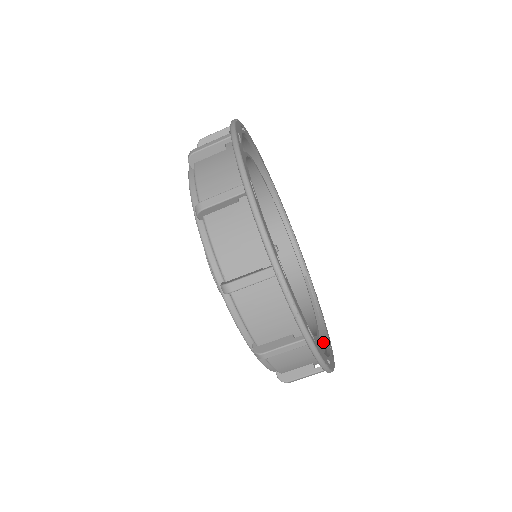
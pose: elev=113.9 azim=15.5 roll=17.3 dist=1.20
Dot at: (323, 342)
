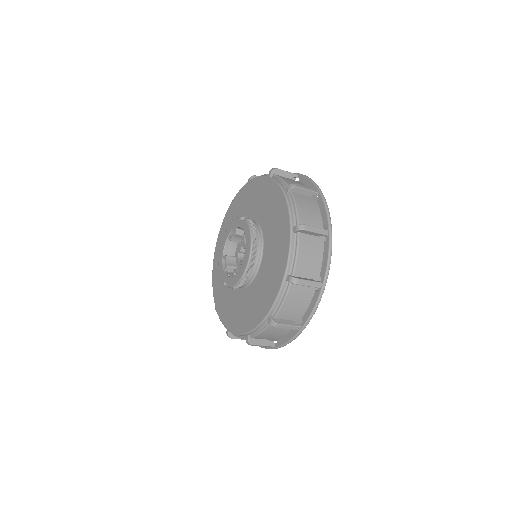
Dot at: occluded
